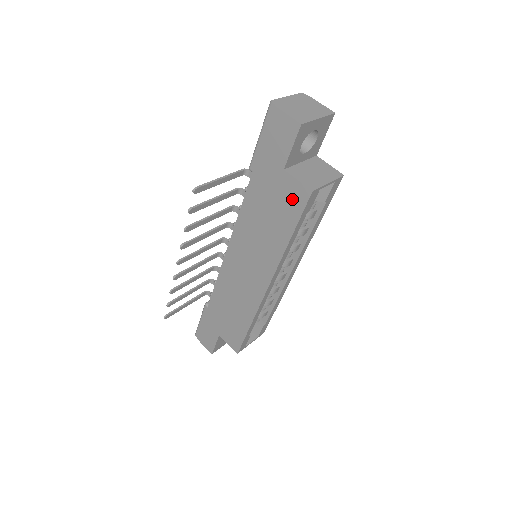
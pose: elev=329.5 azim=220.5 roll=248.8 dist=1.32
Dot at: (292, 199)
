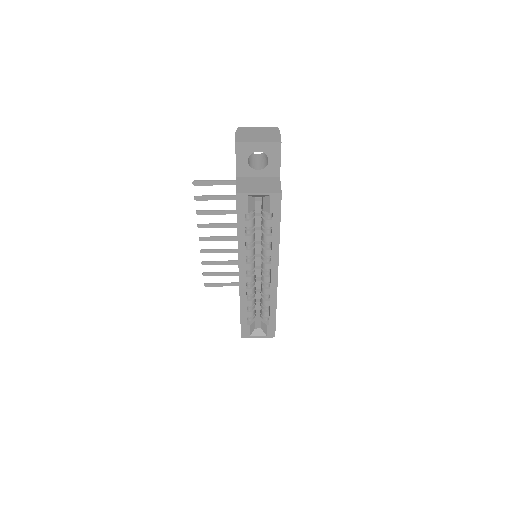
Dot at: occluded
